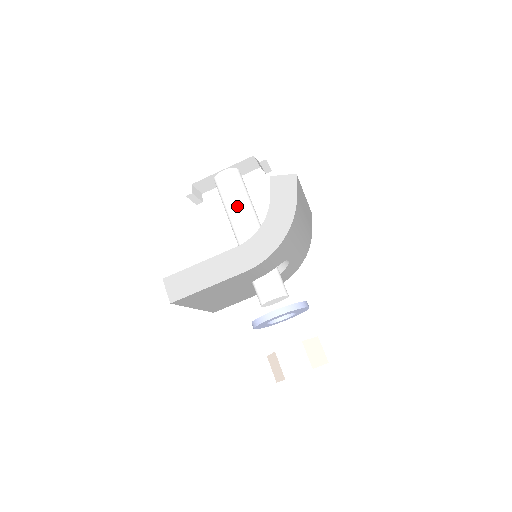
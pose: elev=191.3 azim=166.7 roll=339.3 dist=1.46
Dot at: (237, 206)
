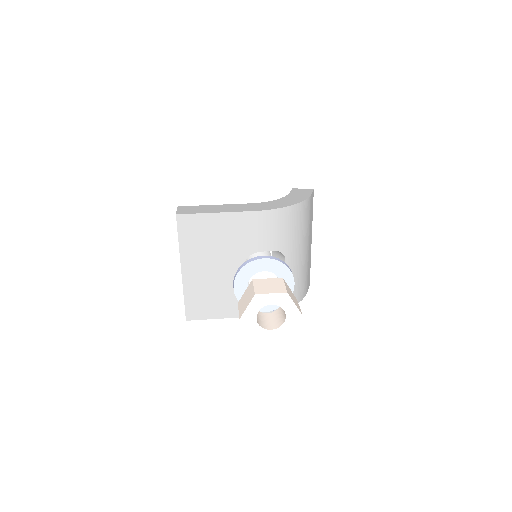
Dot at: occluded
